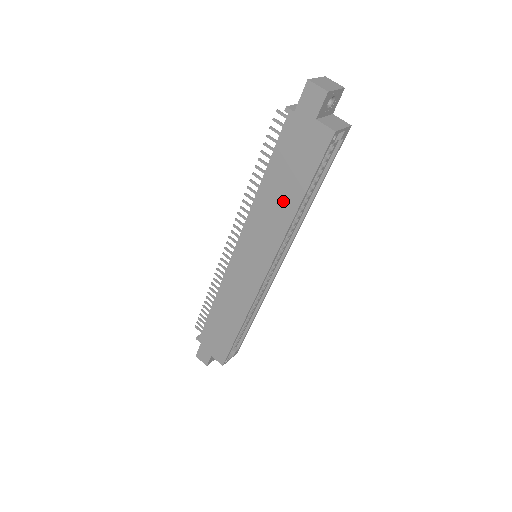
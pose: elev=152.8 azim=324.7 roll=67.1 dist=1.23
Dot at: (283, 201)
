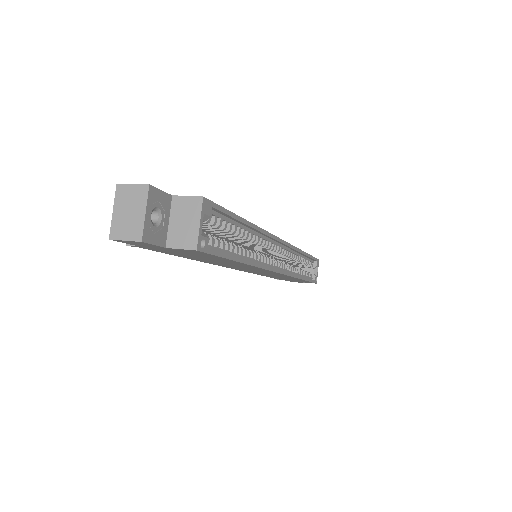
Dot at: occluded
